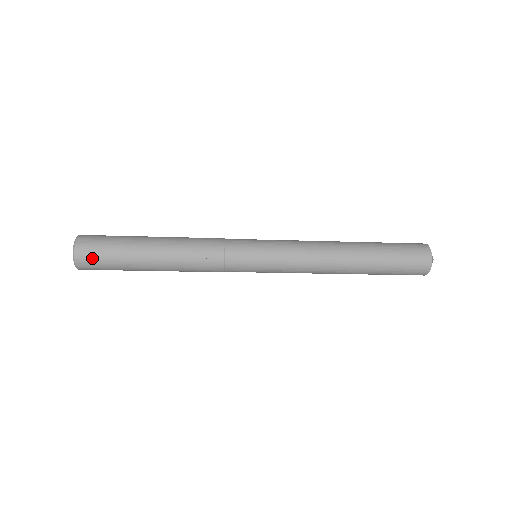
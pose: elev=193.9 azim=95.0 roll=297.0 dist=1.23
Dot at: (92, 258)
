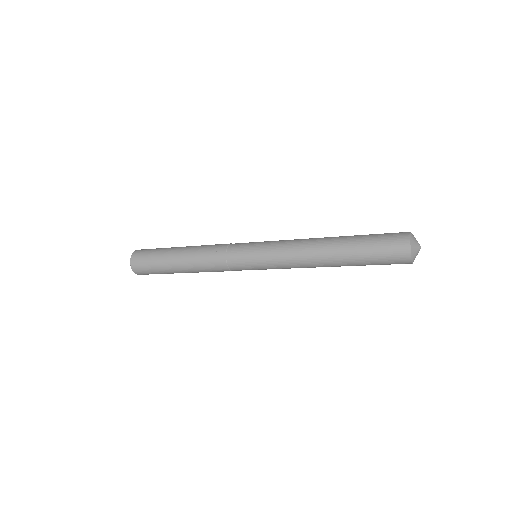
Dot at: (140, 259)
